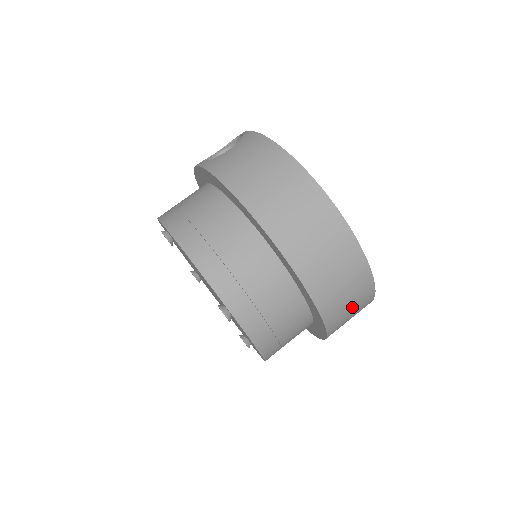
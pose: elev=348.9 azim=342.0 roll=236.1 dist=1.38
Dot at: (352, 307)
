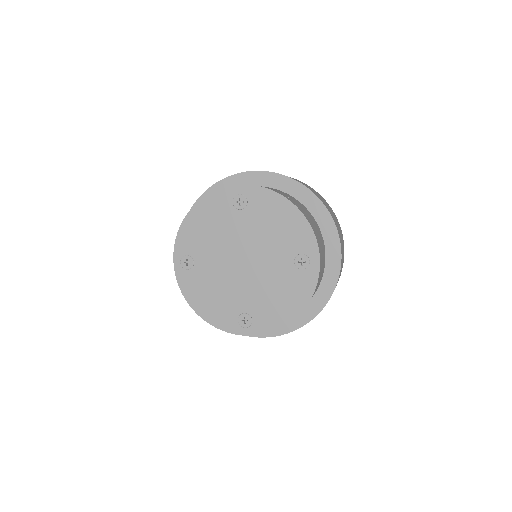
Dot at: occluded
